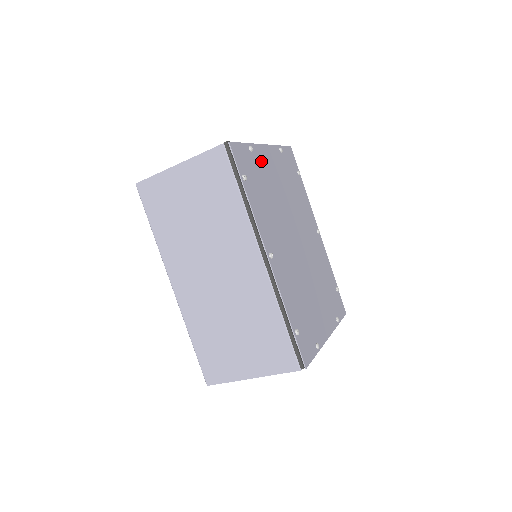
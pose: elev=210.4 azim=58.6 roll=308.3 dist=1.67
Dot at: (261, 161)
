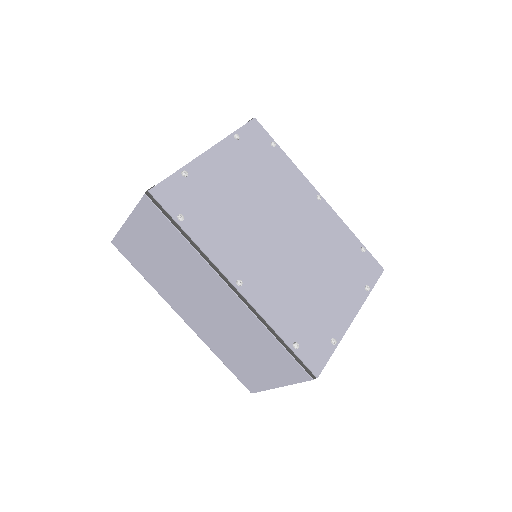
Dot at: (205, 176)
